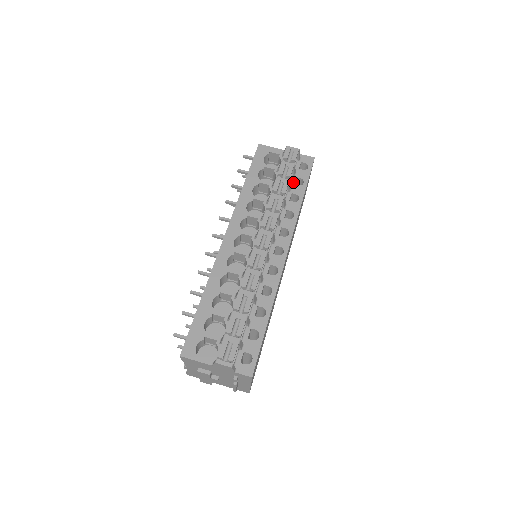
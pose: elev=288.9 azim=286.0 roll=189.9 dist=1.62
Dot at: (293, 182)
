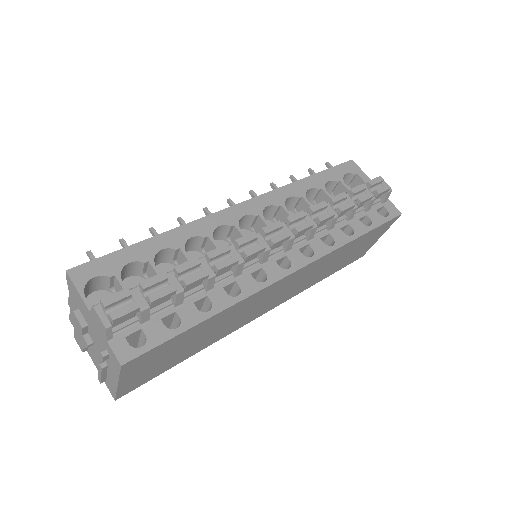
Dot at: (359, 216)
